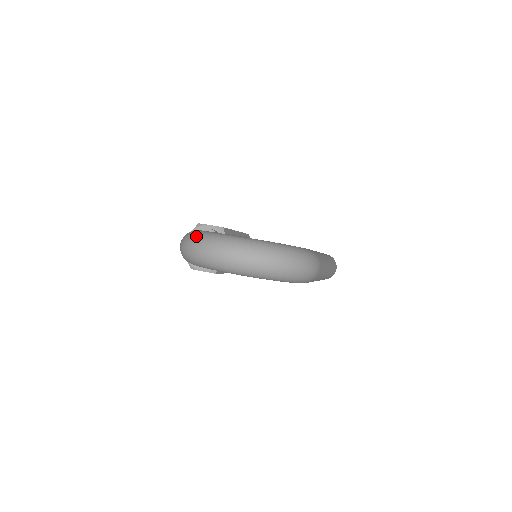
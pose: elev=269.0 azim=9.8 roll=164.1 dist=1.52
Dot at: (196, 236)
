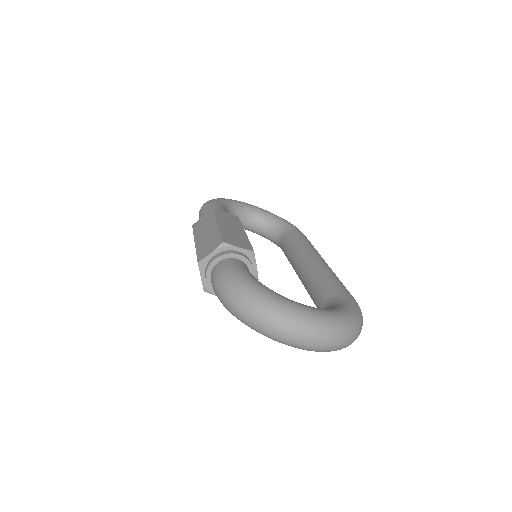
Dot at: (266, 306)
